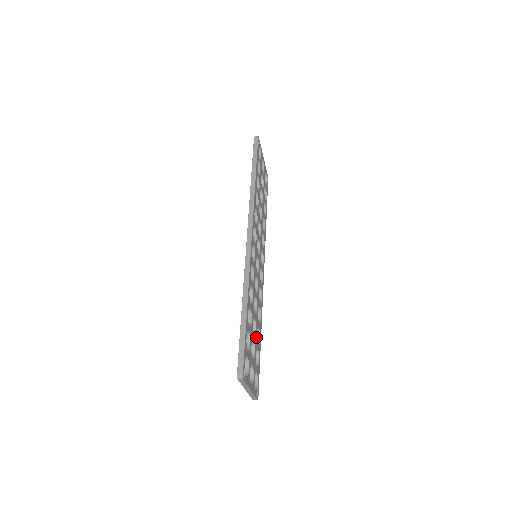
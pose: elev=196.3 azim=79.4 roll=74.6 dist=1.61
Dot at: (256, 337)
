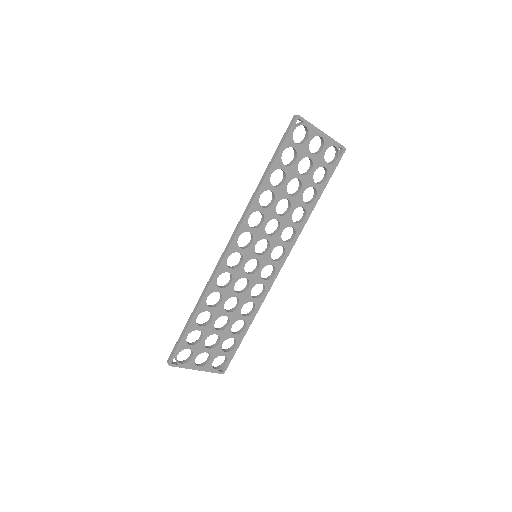
Dot at: (229, 329)
